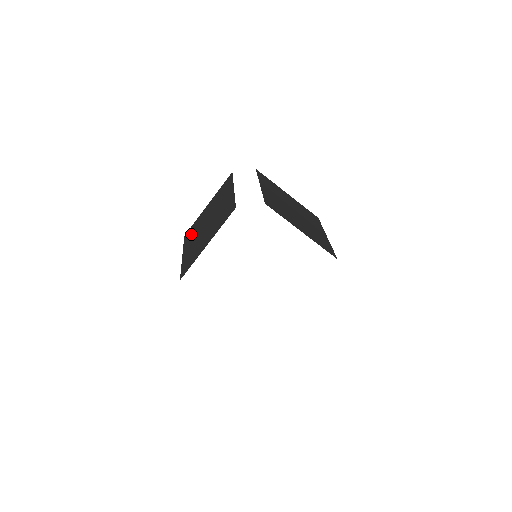
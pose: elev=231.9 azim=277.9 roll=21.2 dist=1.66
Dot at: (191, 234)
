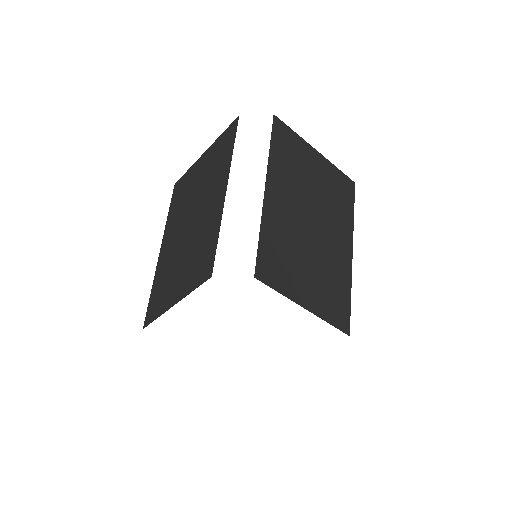
Dot at: (177, 205)
